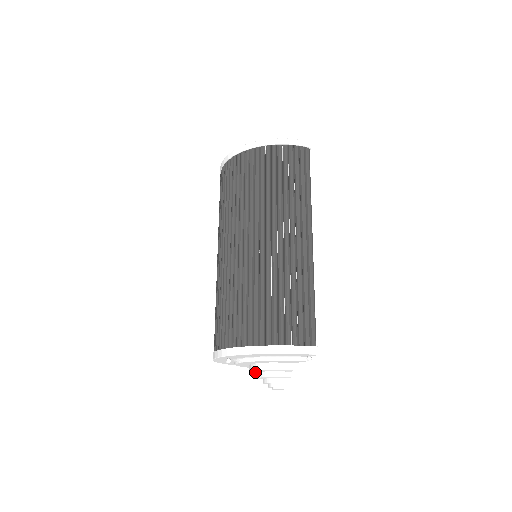
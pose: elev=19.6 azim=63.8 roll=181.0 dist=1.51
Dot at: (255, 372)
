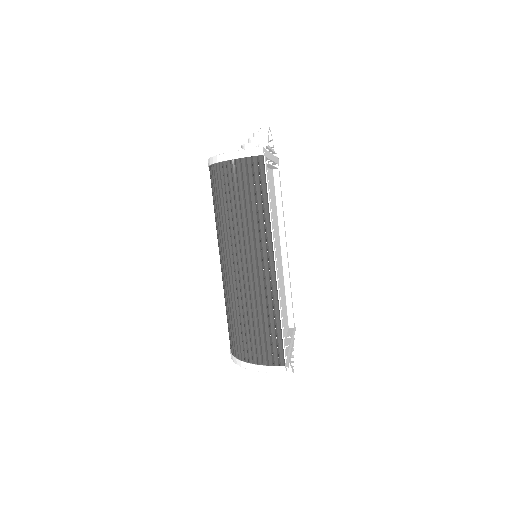
Dot at: occluded
